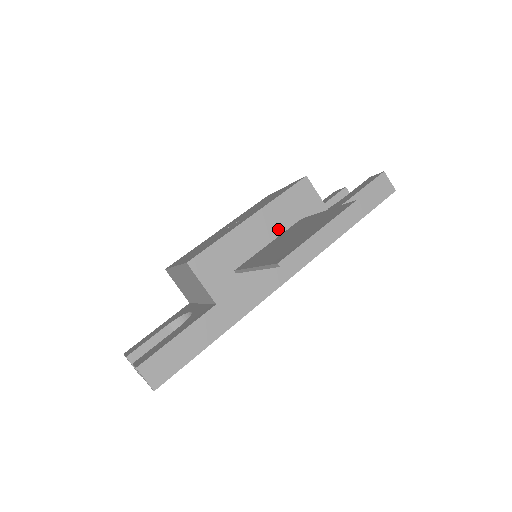
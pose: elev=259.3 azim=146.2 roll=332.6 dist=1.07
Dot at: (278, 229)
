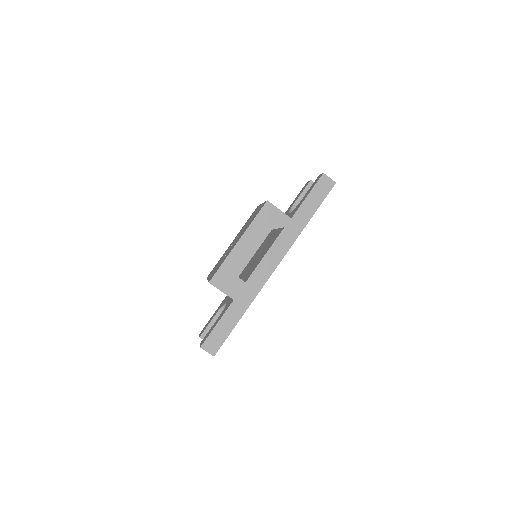
Dot at: (258, 242)
